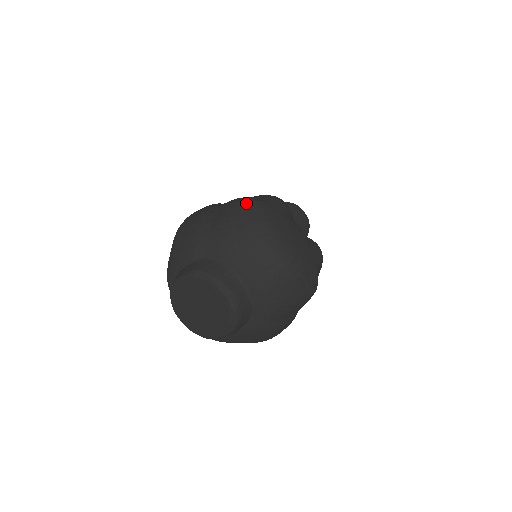
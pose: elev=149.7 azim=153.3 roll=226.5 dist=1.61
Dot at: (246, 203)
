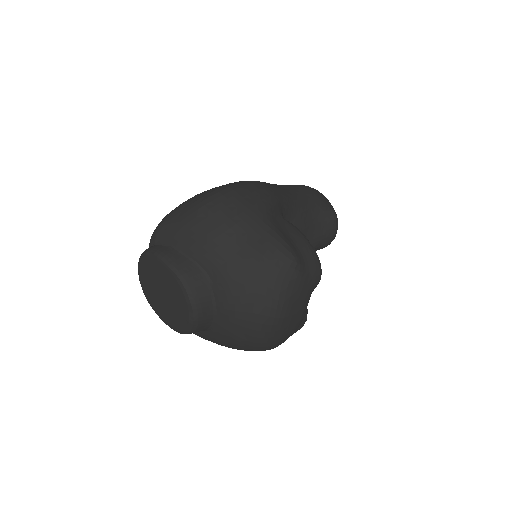
Dot at: (288, 267)
